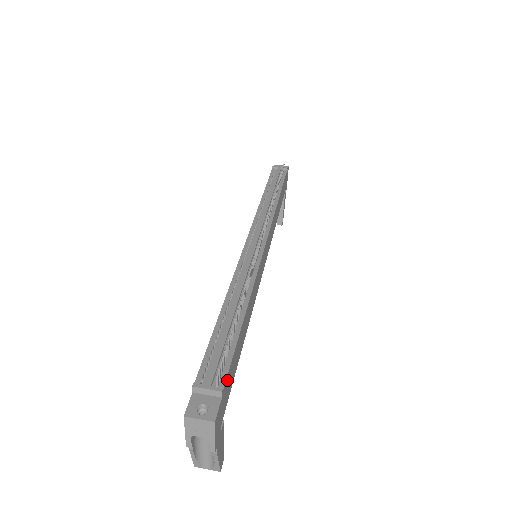
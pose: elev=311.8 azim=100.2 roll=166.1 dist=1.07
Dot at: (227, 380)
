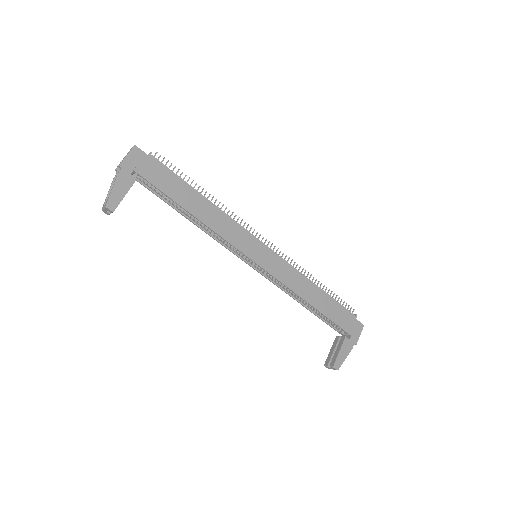
Dot at: (158, 165)
